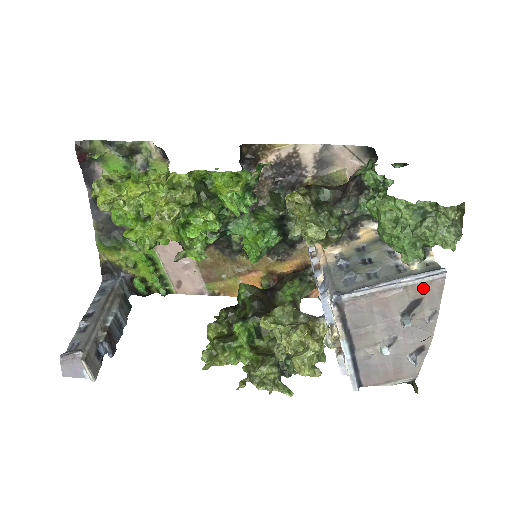
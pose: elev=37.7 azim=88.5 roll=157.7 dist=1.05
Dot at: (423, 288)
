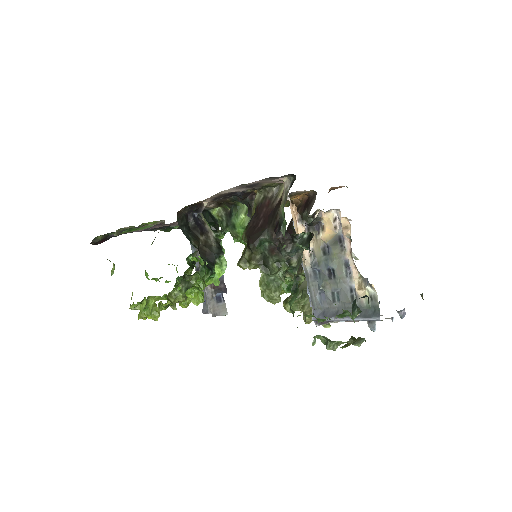
Dot at: occluded
